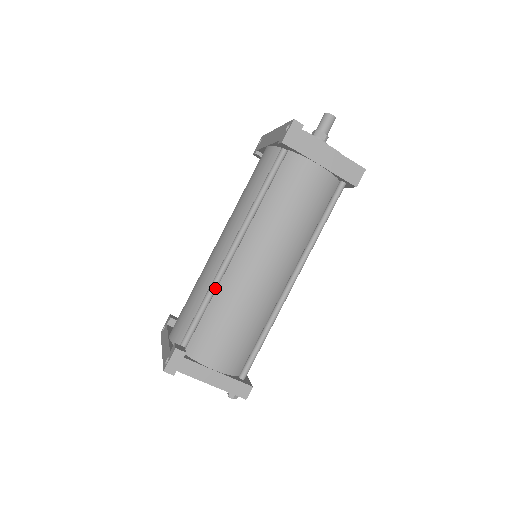
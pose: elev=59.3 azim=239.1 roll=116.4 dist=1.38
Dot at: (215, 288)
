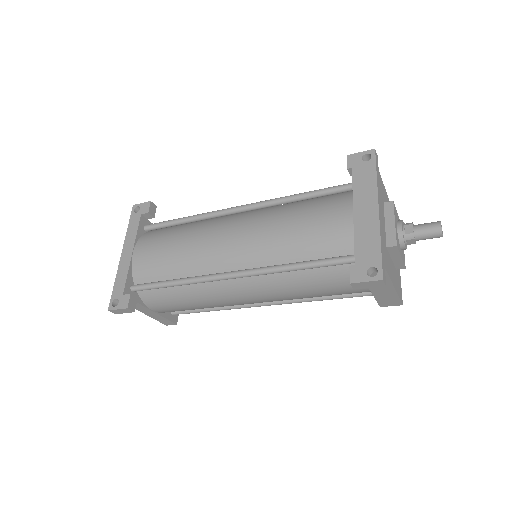
Dot at: (194, 283)
